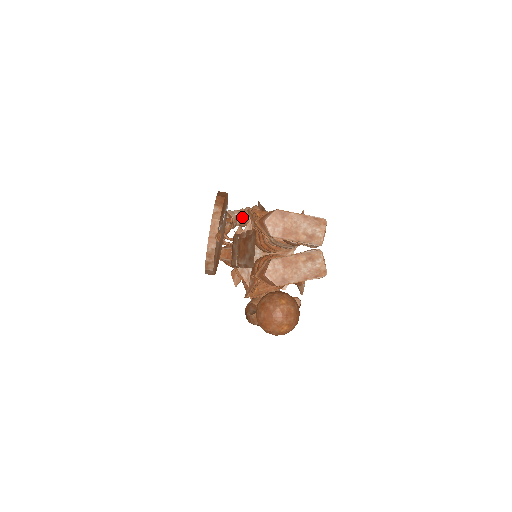
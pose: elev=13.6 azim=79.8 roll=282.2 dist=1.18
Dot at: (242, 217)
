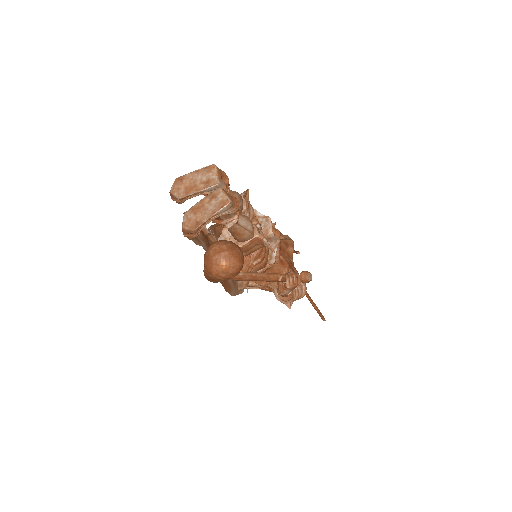
Dot at: occluded
